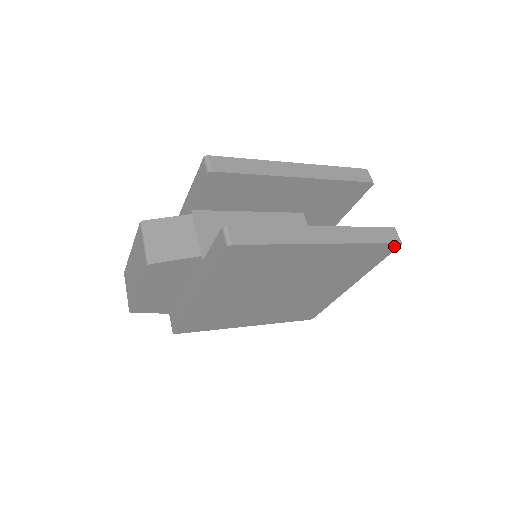
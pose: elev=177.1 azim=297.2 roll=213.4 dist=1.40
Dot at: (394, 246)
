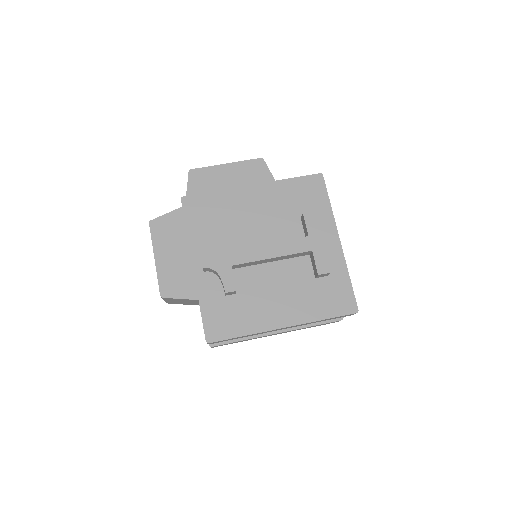
Dot at: occluded
